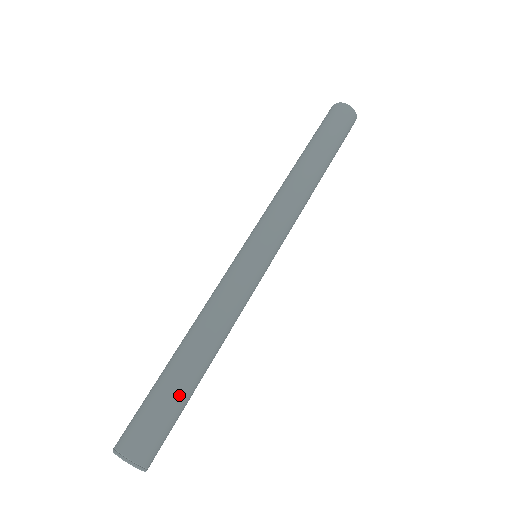
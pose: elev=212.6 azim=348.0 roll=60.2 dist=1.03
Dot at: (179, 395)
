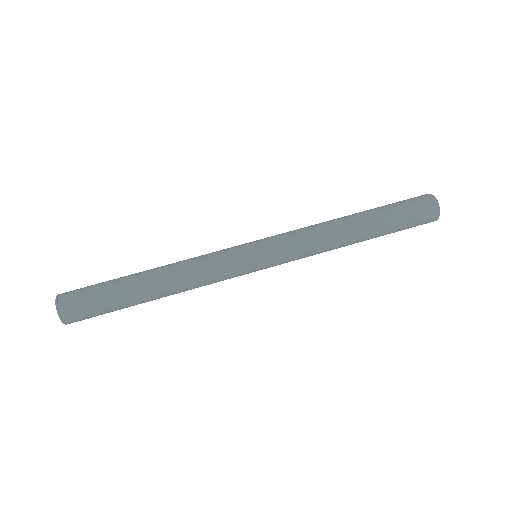
Dot at: (118, 292)
